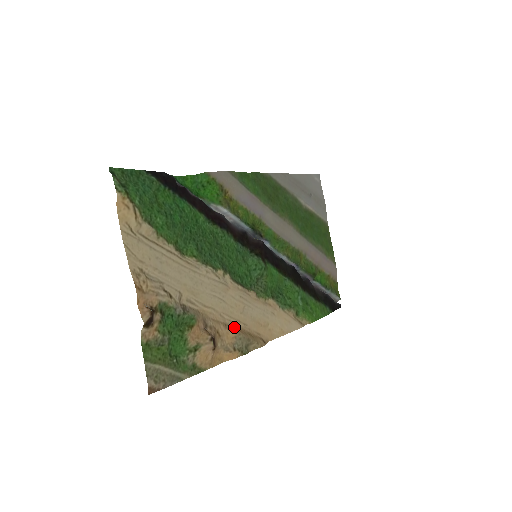
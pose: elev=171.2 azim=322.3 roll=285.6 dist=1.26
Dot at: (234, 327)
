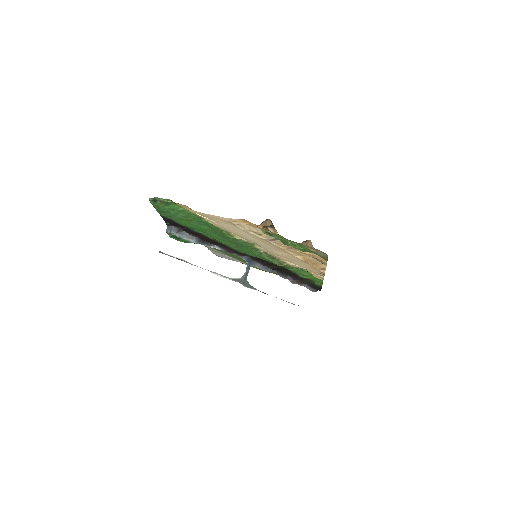
Dot at: (303, 257)
